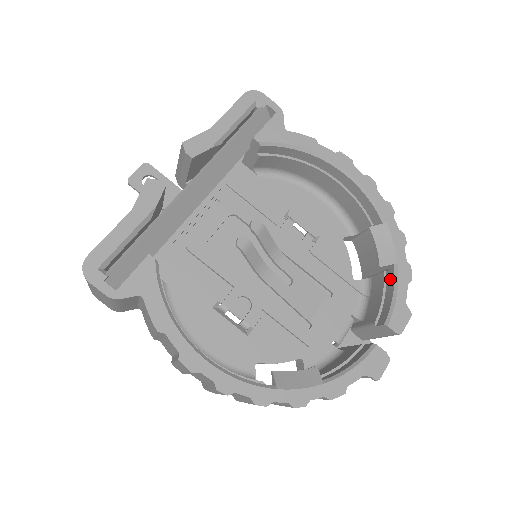
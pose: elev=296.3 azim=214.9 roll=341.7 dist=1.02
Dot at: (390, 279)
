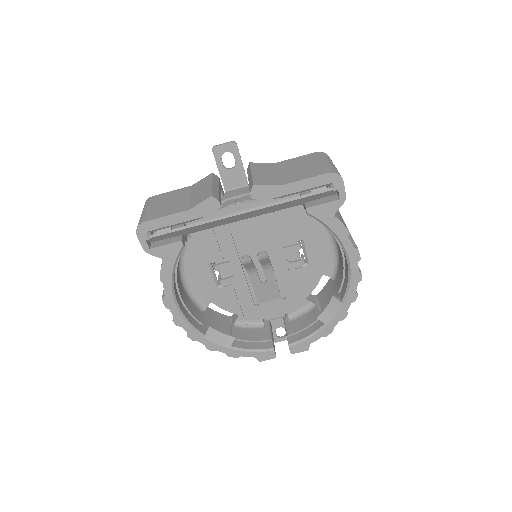
Dot at: (317, 326)
